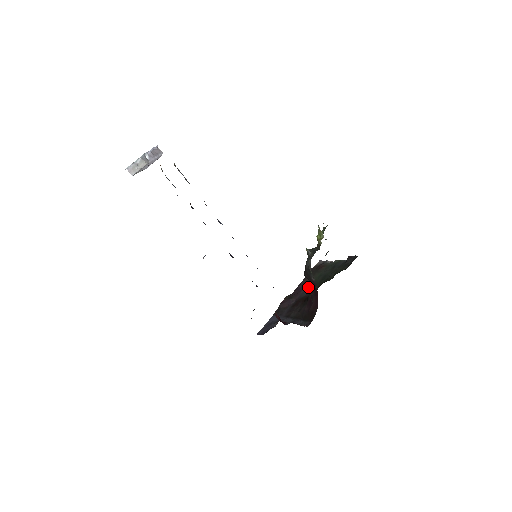
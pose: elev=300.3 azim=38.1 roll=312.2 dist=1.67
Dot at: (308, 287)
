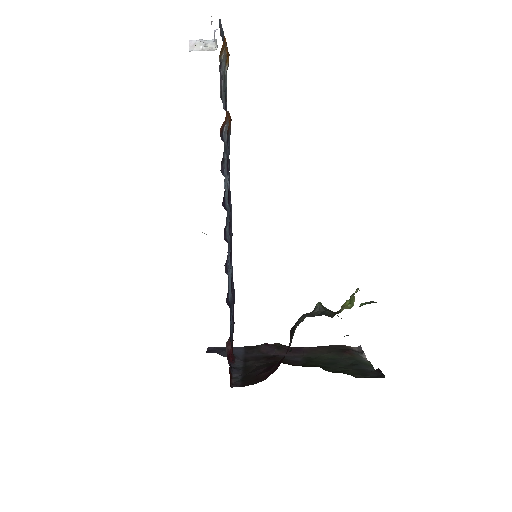
Dot at: (306, 356)
